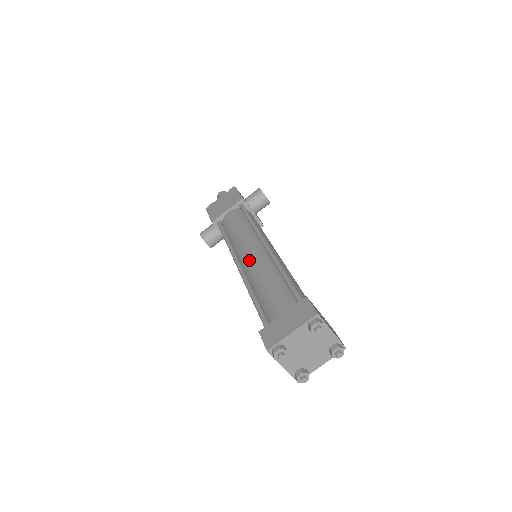
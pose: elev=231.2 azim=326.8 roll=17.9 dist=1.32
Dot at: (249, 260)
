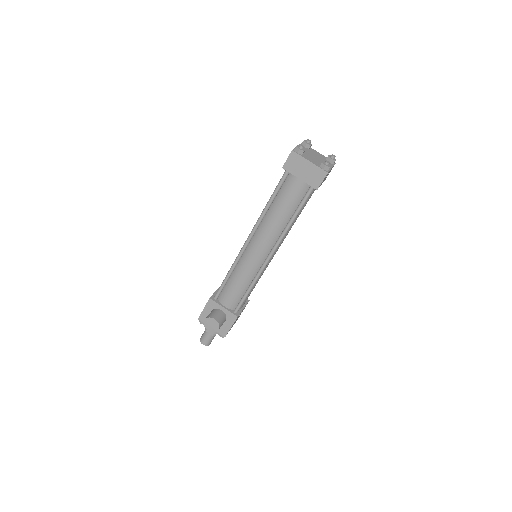
Dot at: occluded
